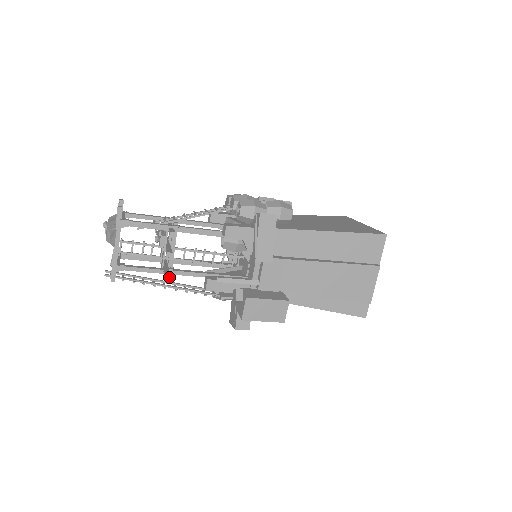
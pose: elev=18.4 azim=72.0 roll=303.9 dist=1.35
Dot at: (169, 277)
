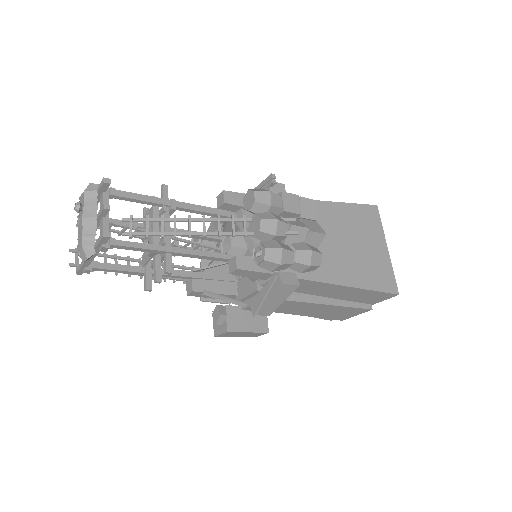
Dot at: occluded
